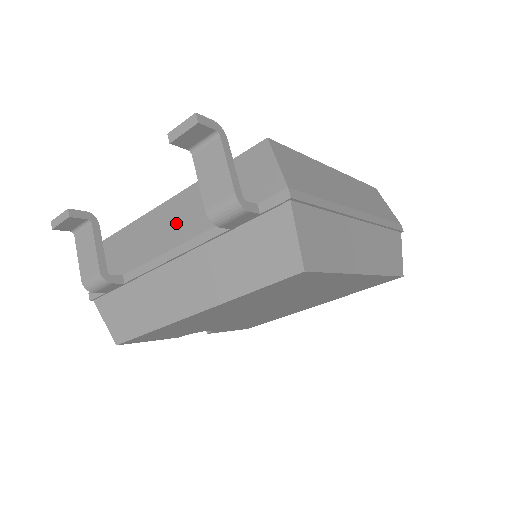
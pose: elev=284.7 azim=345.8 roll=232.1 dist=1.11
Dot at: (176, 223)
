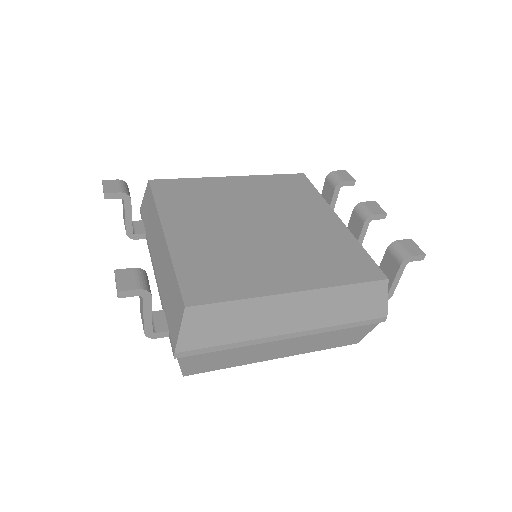
Dot at: (159, 258)
